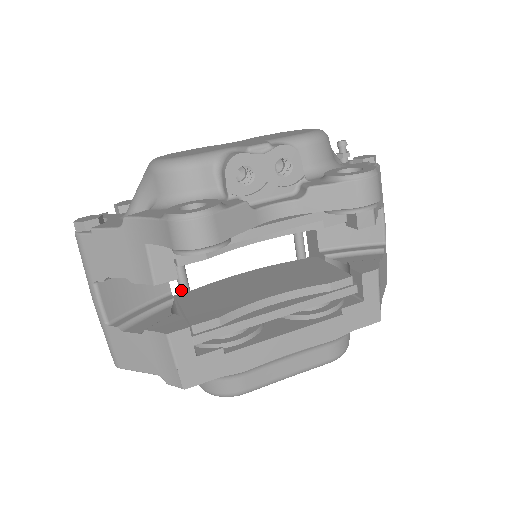
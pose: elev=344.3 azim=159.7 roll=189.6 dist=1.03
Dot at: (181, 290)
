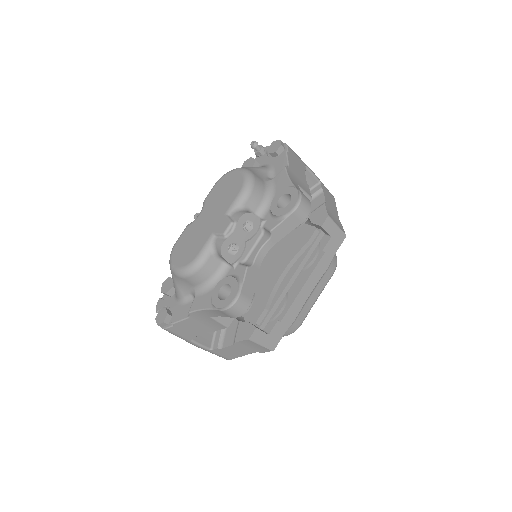
Dot at: occluded
